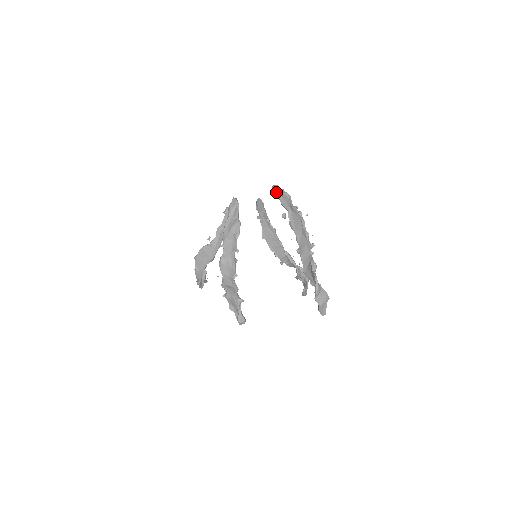
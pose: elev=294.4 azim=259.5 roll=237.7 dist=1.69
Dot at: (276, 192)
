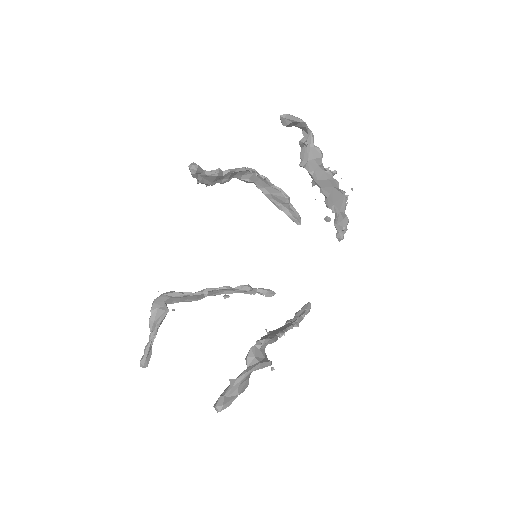
Dot at: (338, 232)
